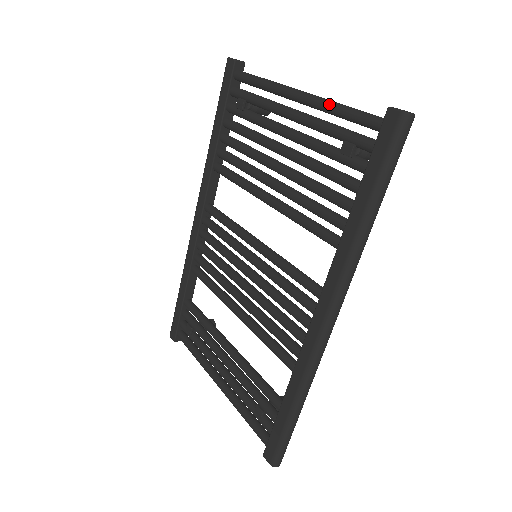
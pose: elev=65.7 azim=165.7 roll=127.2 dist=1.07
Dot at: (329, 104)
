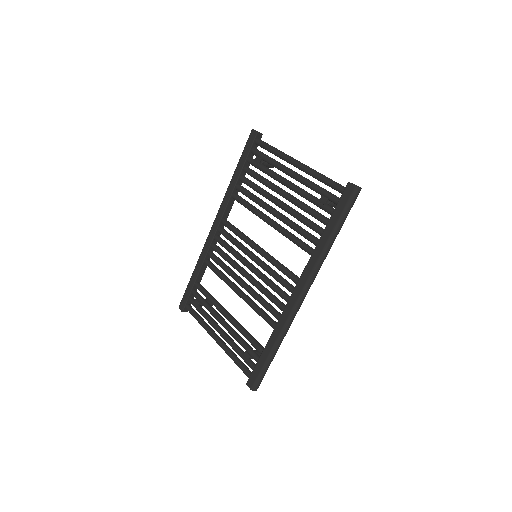
Dot at: (316, 173)
